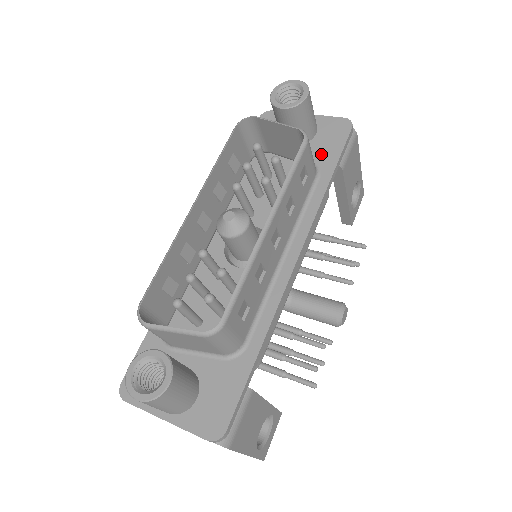
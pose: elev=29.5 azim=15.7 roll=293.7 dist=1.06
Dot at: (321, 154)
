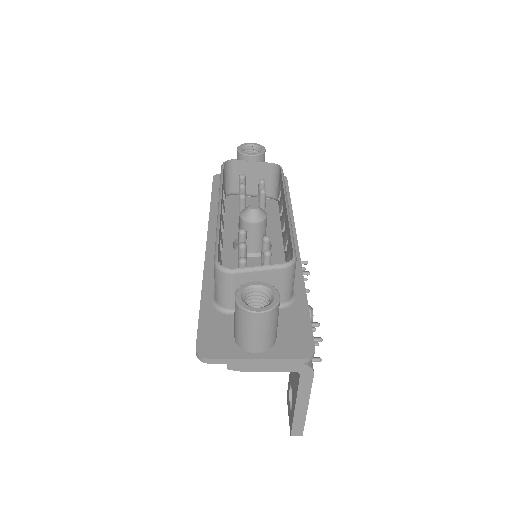
Dot at: occluded
